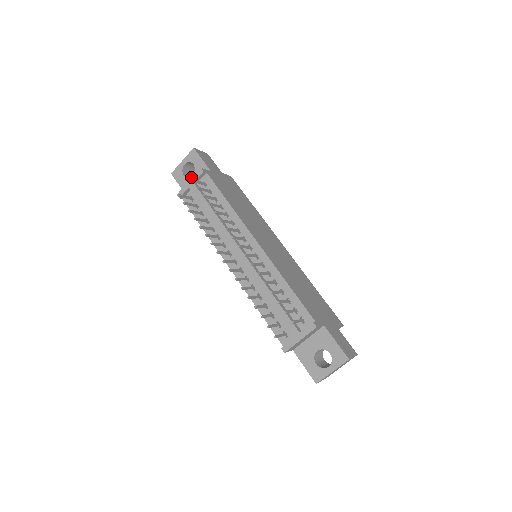
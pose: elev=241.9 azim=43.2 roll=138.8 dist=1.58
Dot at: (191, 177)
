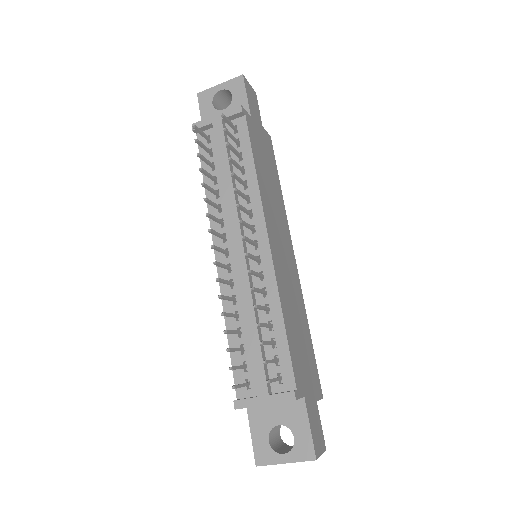
Dot at: (221, 111)
